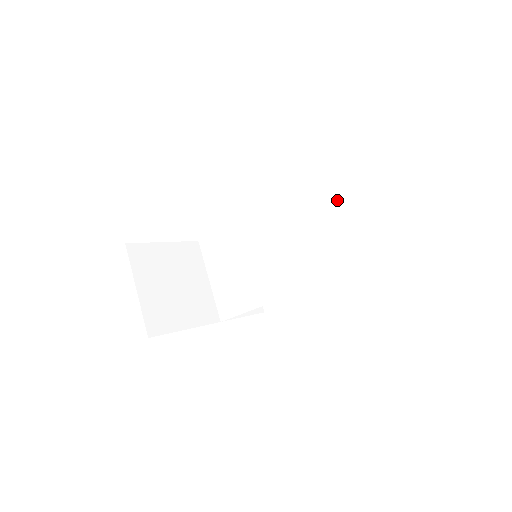
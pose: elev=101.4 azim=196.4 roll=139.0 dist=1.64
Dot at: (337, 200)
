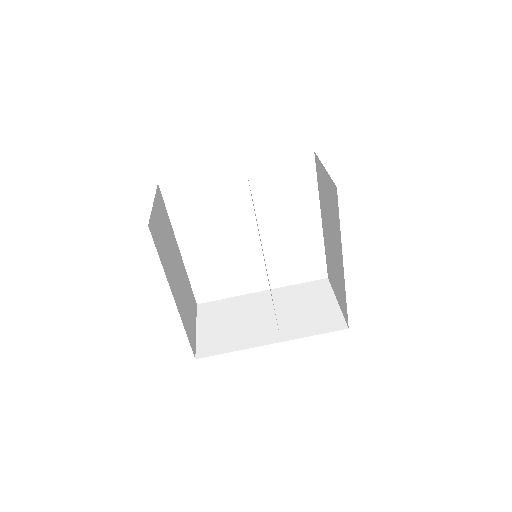
Dot at: (318, 176)
